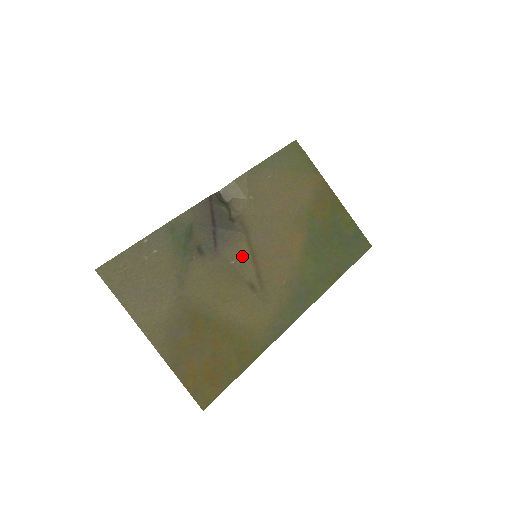
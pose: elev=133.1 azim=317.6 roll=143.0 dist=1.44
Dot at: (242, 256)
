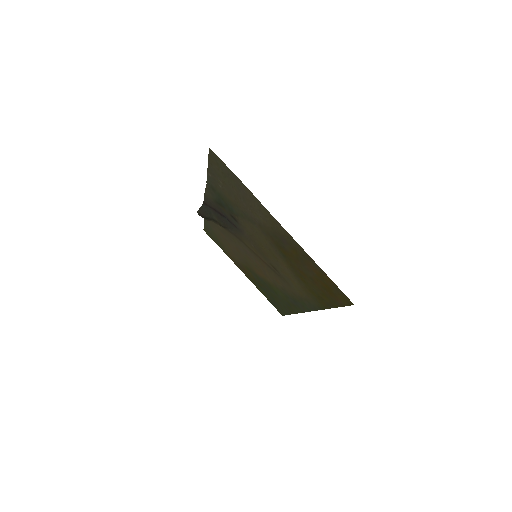
Dot at: (252, 247)
